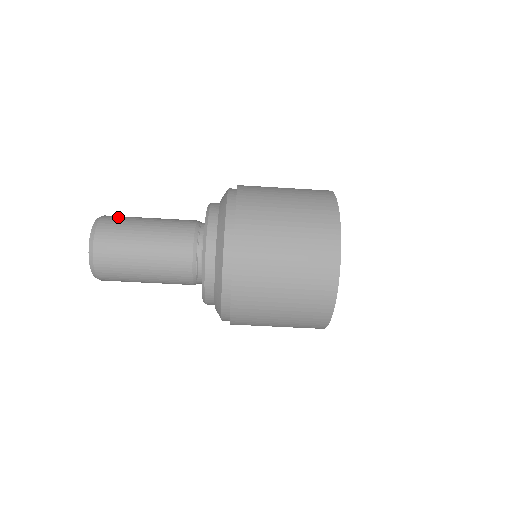
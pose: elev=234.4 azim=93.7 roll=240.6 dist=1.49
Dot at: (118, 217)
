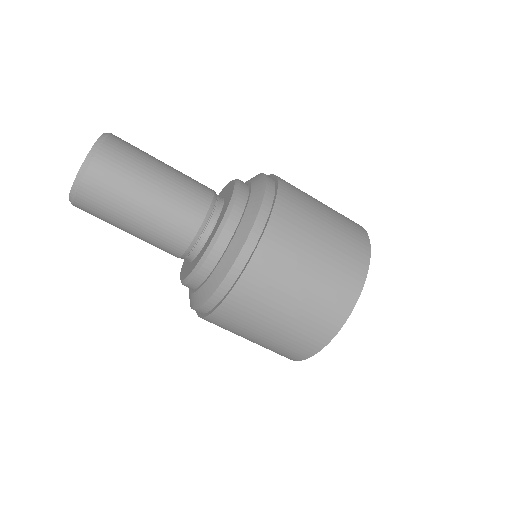
Dot at: occluded
